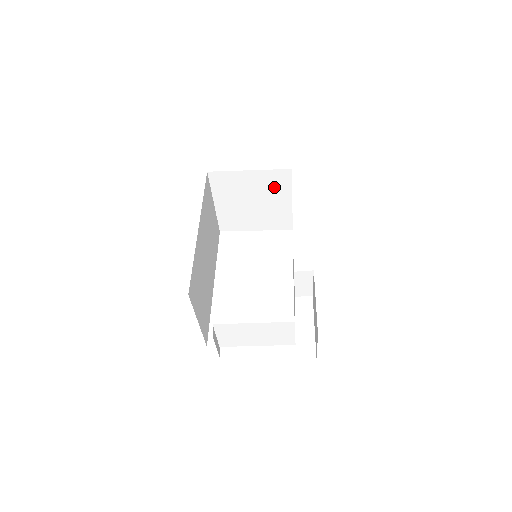
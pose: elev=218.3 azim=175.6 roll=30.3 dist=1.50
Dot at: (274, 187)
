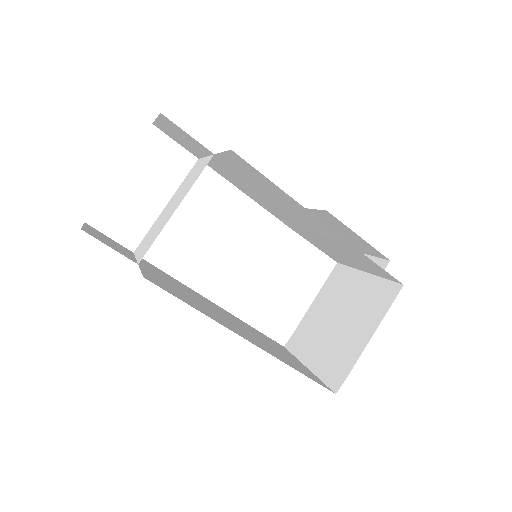
Dot at: occluded
